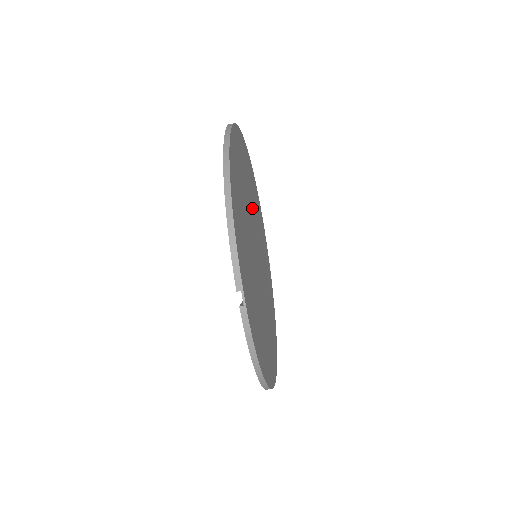
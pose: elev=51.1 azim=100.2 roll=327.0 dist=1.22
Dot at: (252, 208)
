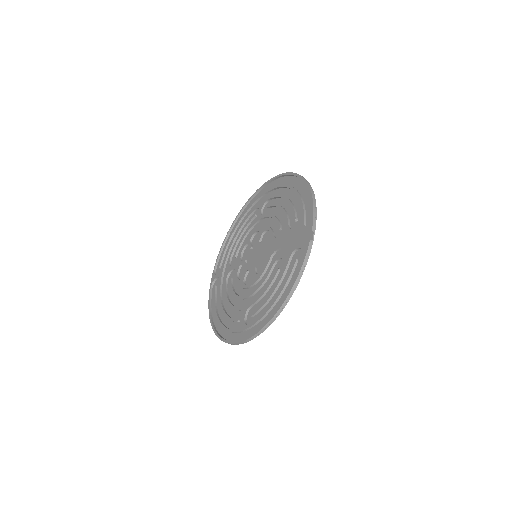
Dot at: occluded
